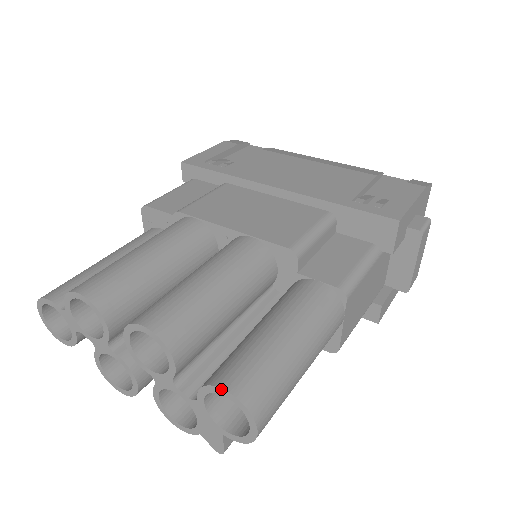
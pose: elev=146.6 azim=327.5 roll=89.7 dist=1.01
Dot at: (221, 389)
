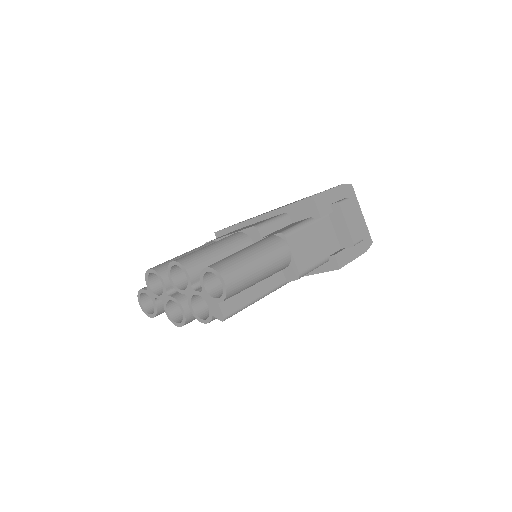
Dot at: (204, 269)
